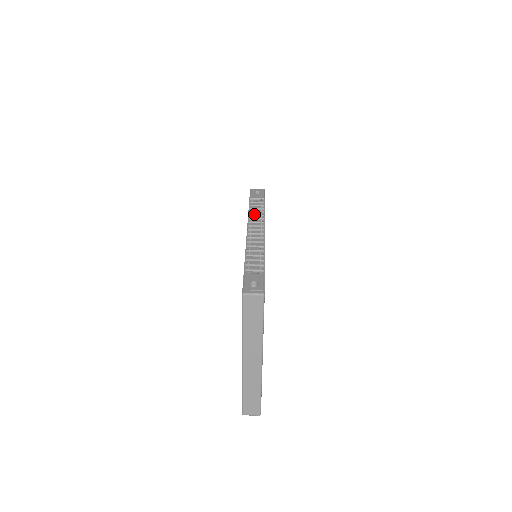
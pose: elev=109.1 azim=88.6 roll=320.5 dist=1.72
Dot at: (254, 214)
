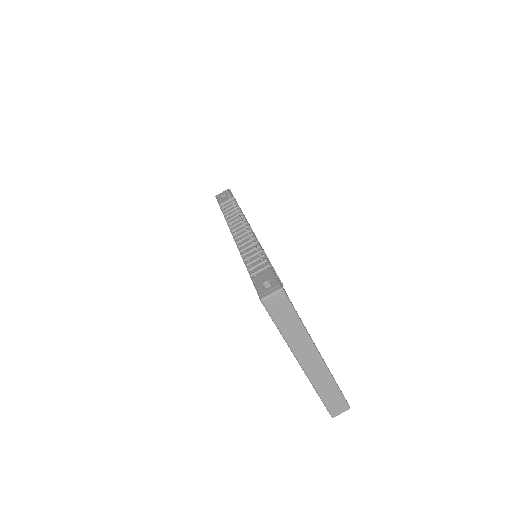
Dot at: (231, 217)
